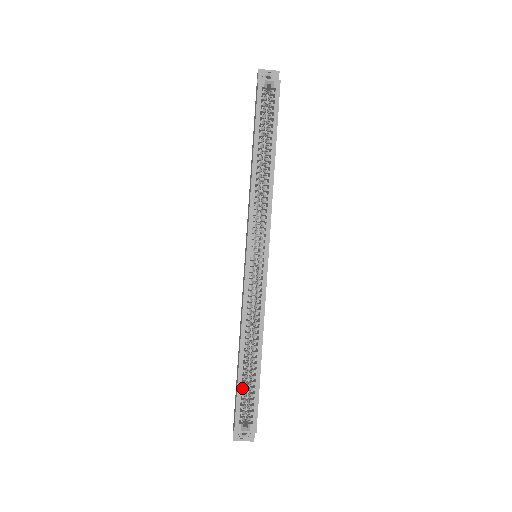
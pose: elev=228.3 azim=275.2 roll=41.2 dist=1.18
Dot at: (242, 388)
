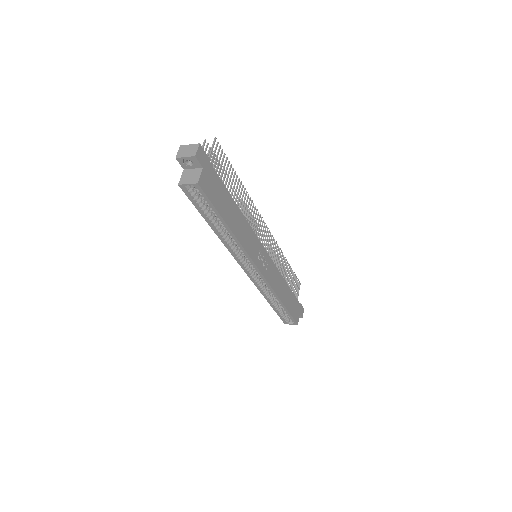
Dot at: (279, 313)
